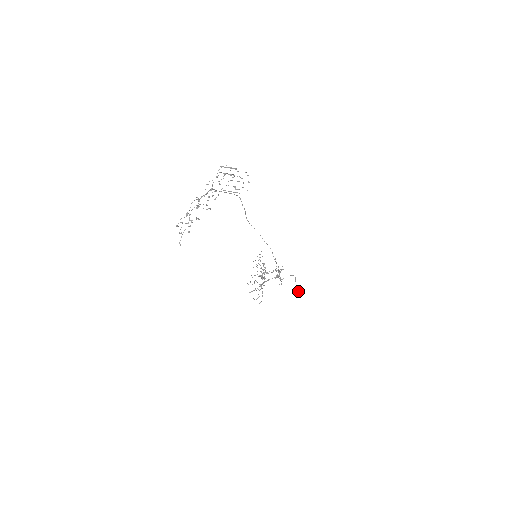
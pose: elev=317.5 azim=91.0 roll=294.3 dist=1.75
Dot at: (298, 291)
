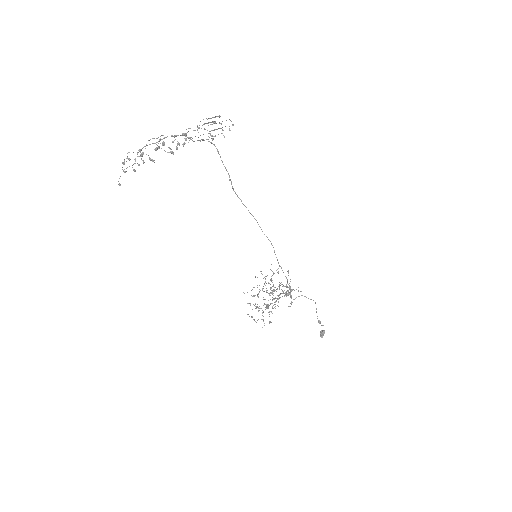
Dot at: (324, 330)
